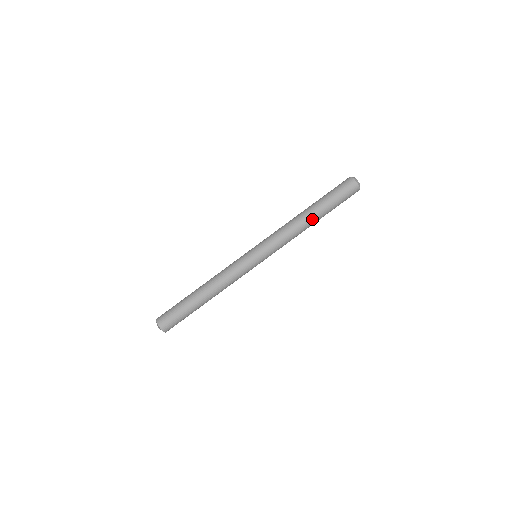
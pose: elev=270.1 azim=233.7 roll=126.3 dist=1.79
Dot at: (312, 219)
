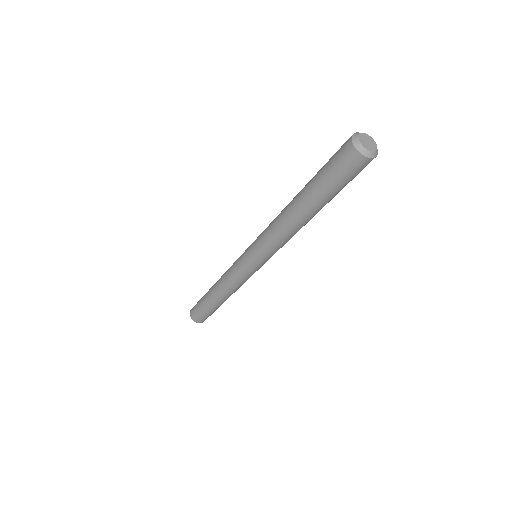
Dot at: occluded
